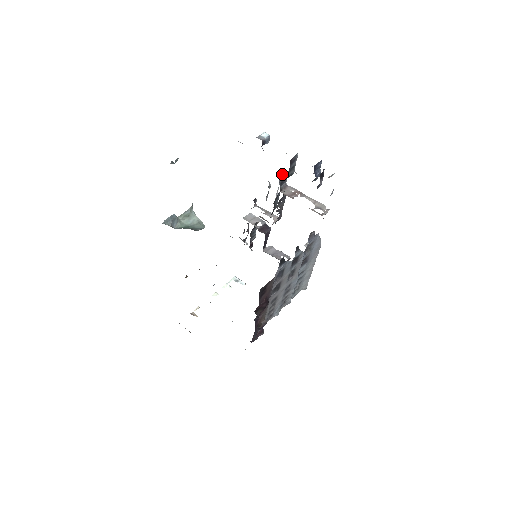
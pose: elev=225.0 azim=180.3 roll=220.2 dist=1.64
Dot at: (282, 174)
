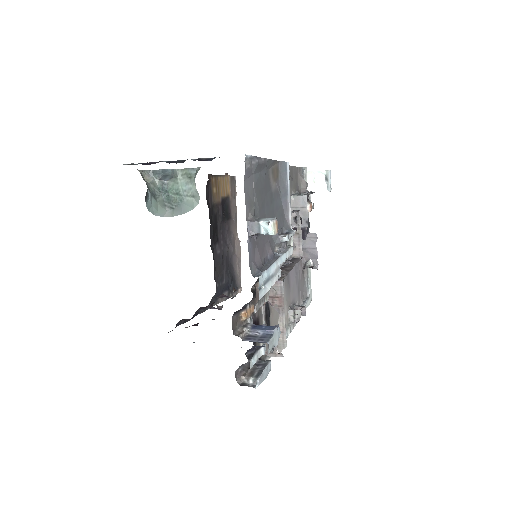
Dot at: occluded
